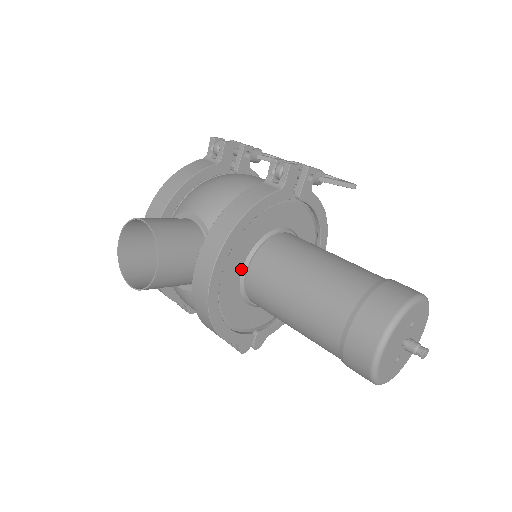
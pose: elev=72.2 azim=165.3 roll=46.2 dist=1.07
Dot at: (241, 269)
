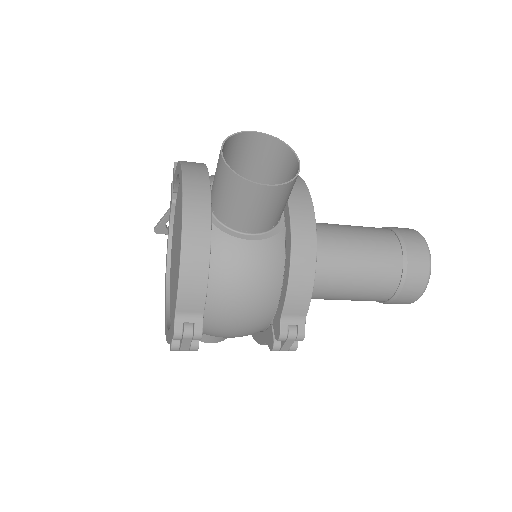
Dot at: occluded
